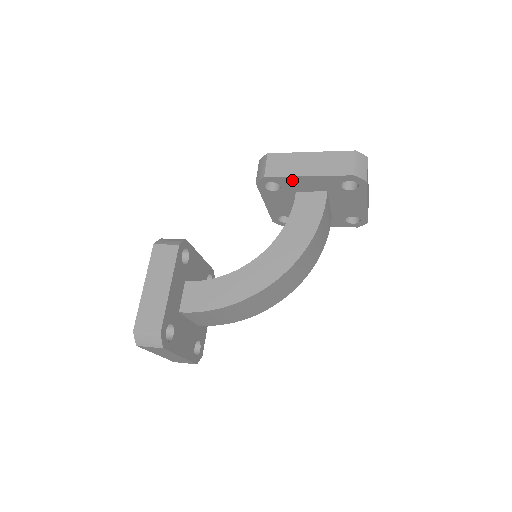
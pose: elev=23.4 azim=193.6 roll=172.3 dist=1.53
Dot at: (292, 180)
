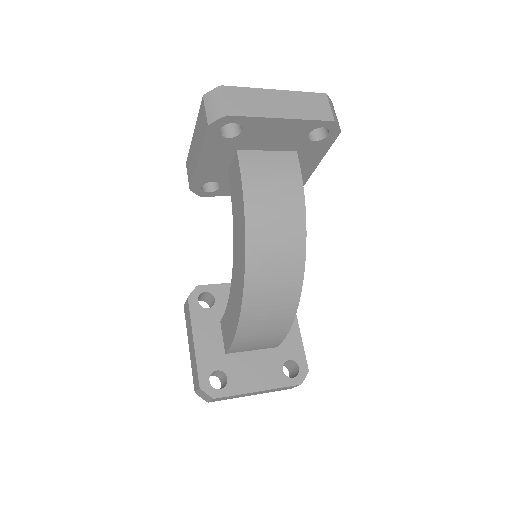
Dot at: (203, 173)
